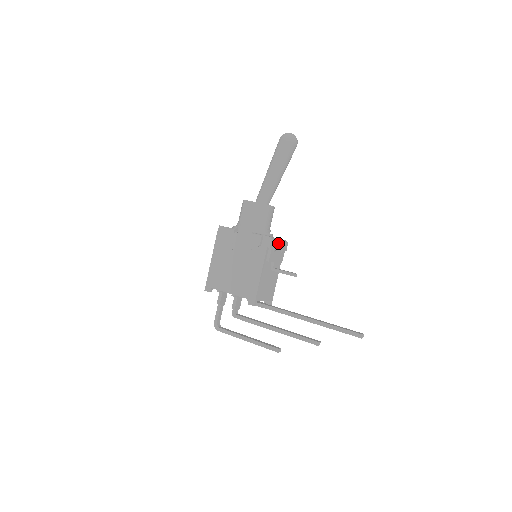
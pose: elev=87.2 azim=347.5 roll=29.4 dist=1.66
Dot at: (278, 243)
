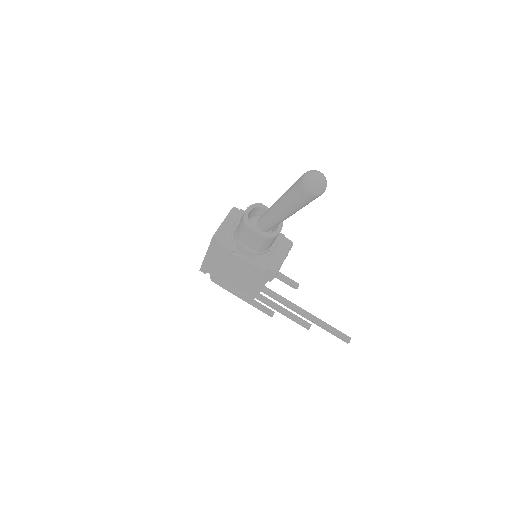
Dot at: (282, 263)
